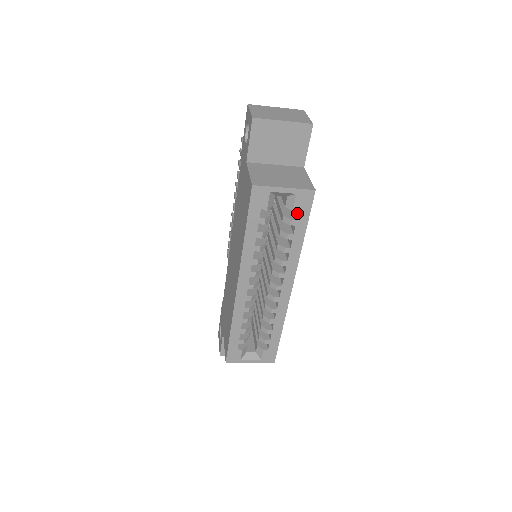
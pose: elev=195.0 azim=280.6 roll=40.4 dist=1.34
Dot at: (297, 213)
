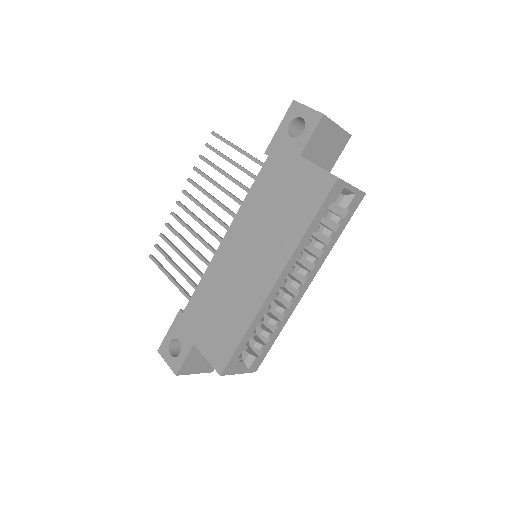
Dot at: (345, 212)
